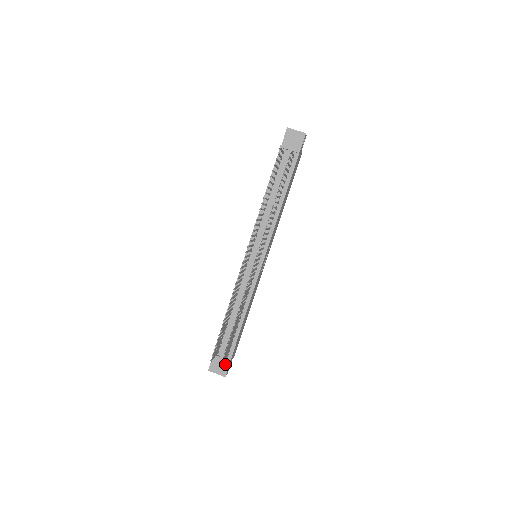
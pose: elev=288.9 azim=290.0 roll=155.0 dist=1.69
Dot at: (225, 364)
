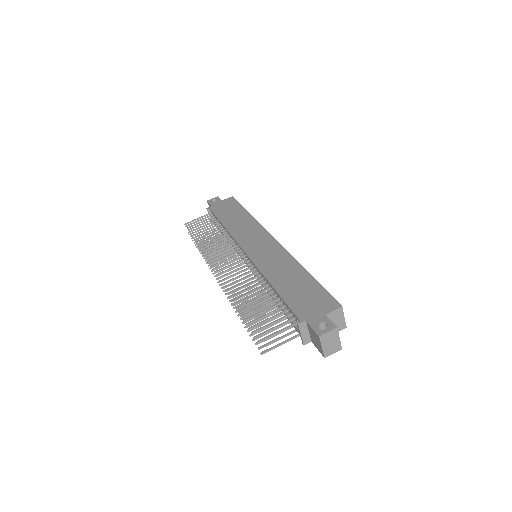
Dot at: occluded
